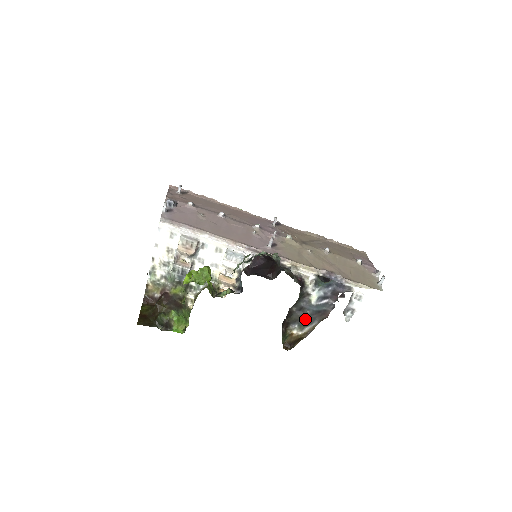
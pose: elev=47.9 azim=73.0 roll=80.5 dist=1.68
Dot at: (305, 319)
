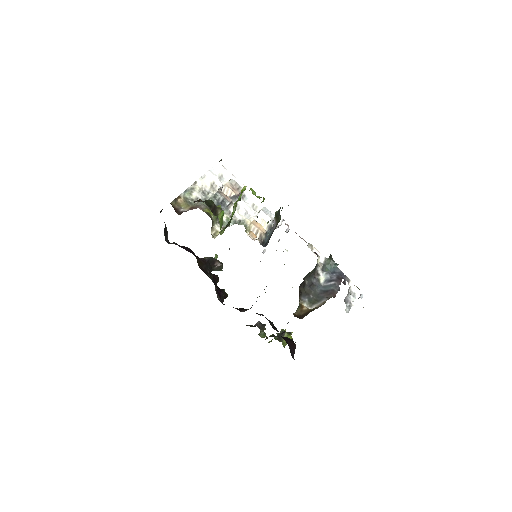
Dot at: (314, 296)
